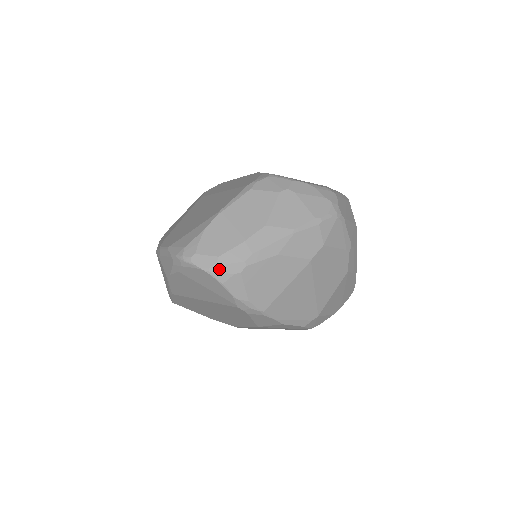
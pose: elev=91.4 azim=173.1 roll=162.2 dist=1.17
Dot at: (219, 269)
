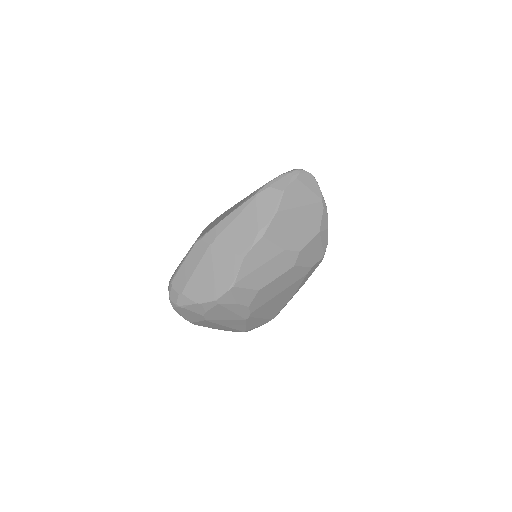
Dot at: (314, 177)
